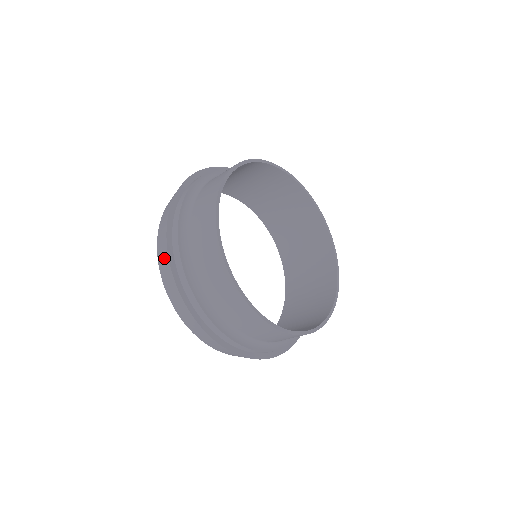
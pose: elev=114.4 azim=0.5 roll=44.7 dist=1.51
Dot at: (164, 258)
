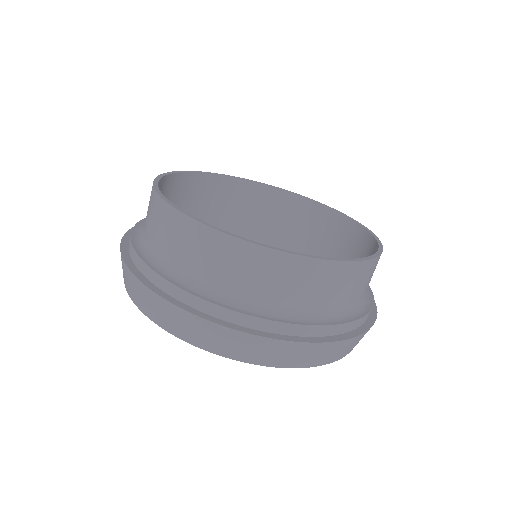
Dot at: (121, 260)
